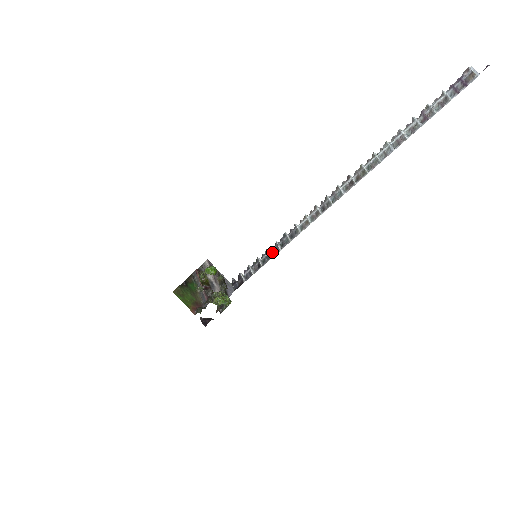
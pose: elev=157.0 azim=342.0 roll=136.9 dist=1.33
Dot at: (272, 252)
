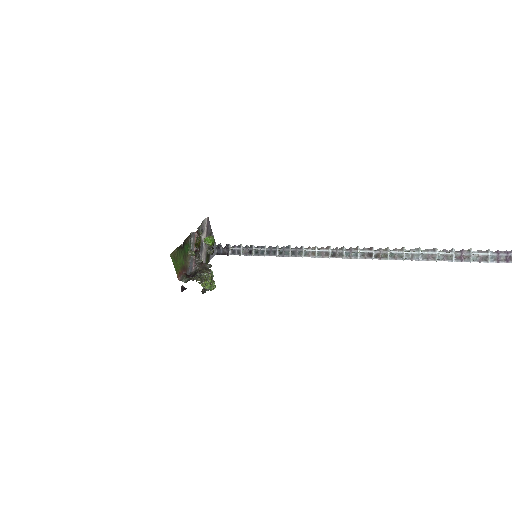
Dot at: (269, 251)
